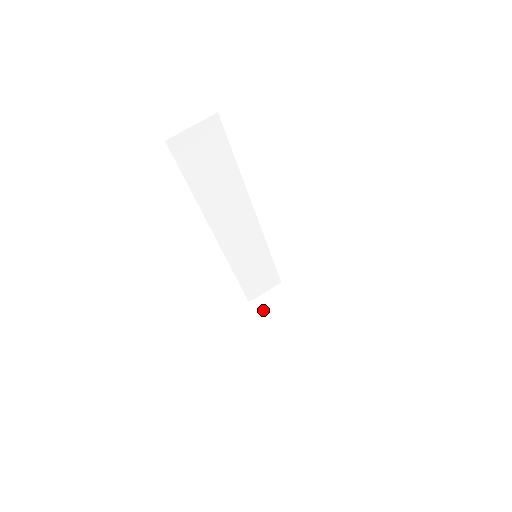
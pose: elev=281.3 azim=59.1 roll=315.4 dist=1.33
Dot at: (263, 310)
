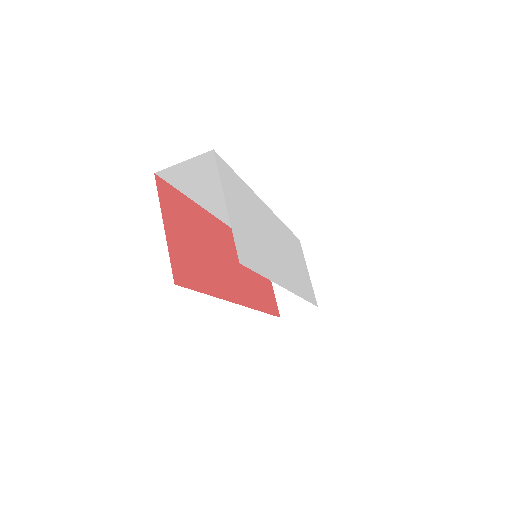
Dot at: occluded
